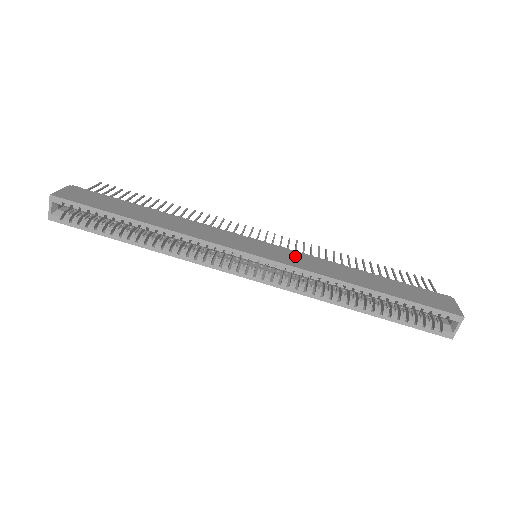
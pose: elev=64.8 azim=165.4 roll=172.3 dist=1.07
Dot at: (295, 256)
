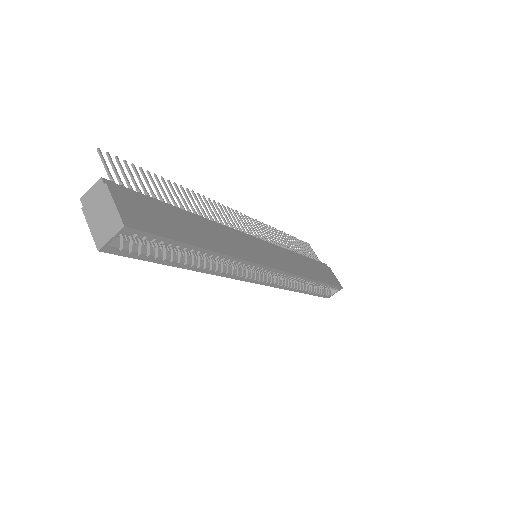
Dot at: (281, 255)
